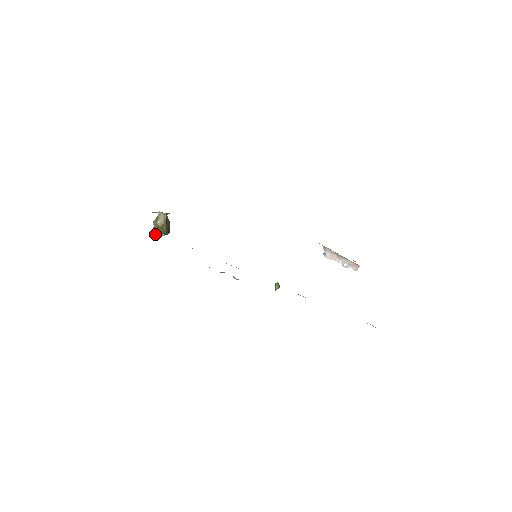
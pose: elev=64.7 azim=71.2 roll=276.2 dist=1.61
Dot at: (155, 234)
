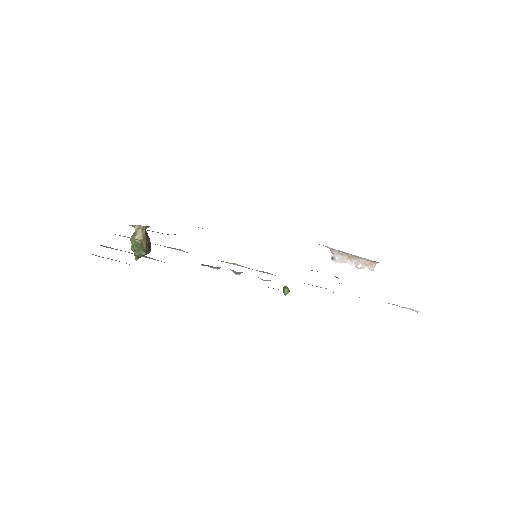
Dot at: occluded
